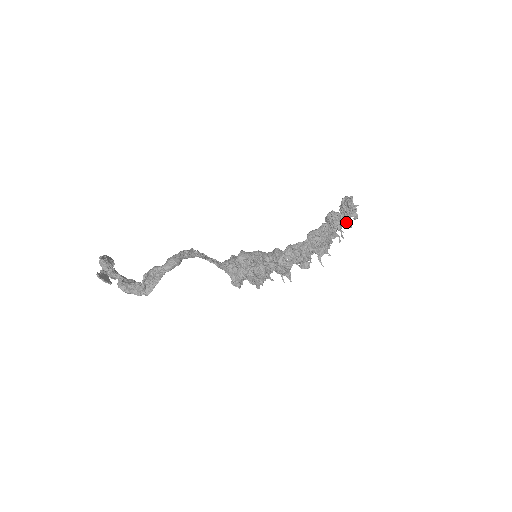
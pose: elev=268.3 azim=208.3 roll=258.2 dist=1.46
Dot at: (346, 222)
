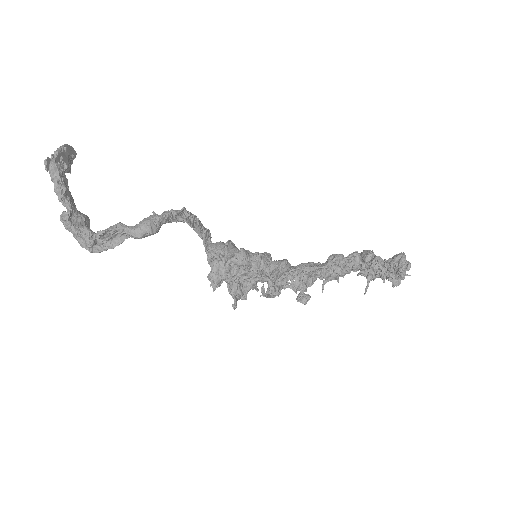
Dot at: occluded
